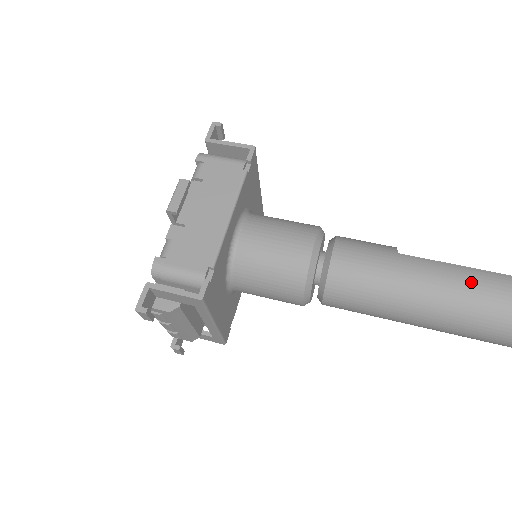
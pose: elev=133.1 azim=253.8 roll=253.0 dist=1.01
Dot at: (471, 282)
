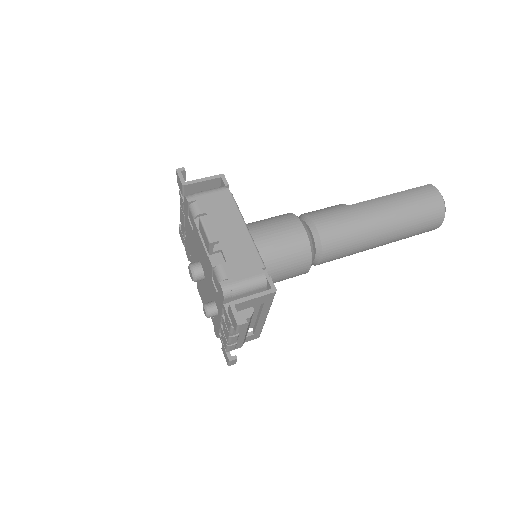
Dot at: (396, 202)
